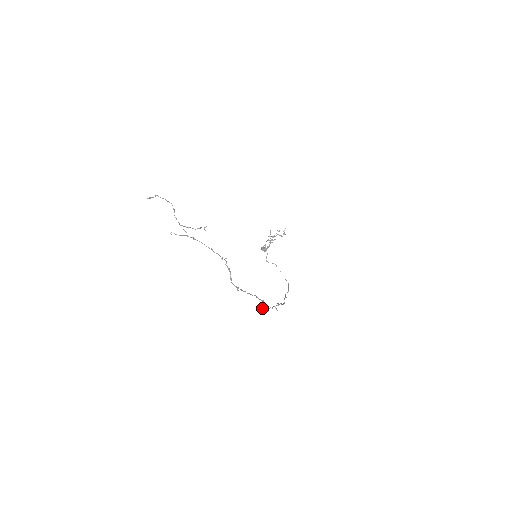
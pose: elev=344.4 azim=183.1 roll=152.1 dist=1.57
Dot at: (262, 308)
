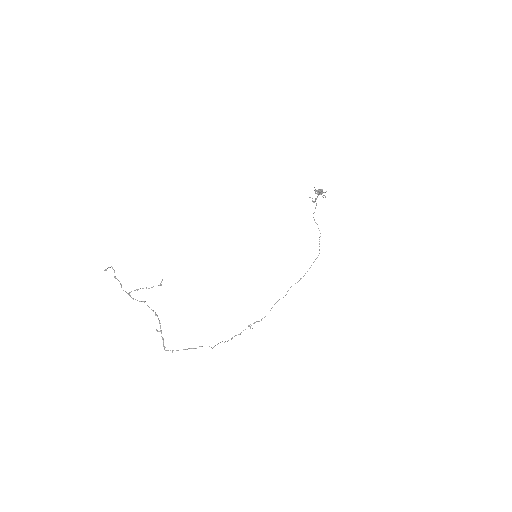
Dot at: occluded
